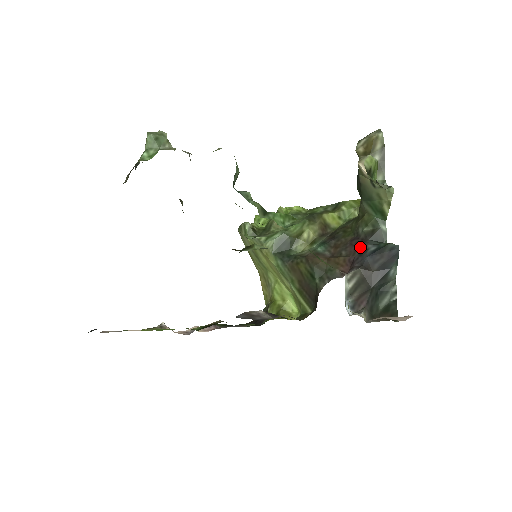
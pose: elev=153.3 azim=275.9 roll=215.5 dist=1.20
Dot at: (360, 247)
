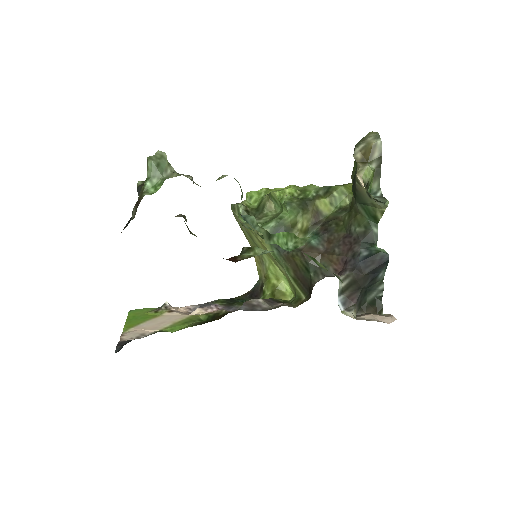
Dot at: (353, 248)
